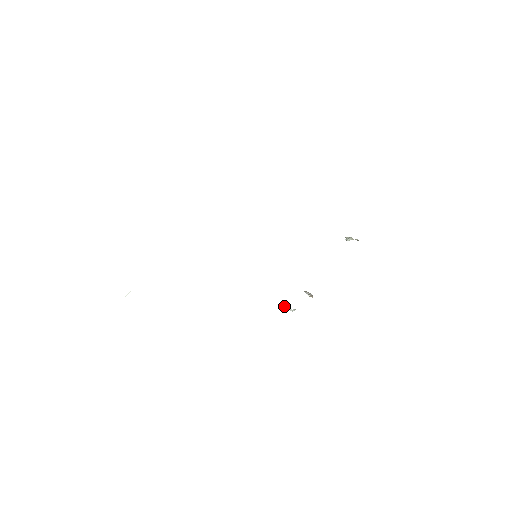
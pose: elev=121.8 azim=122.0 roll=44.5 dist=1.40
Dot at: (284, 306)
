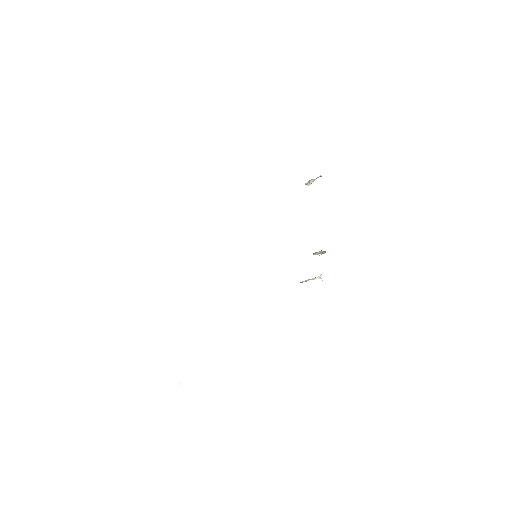
Dot at: occluded
